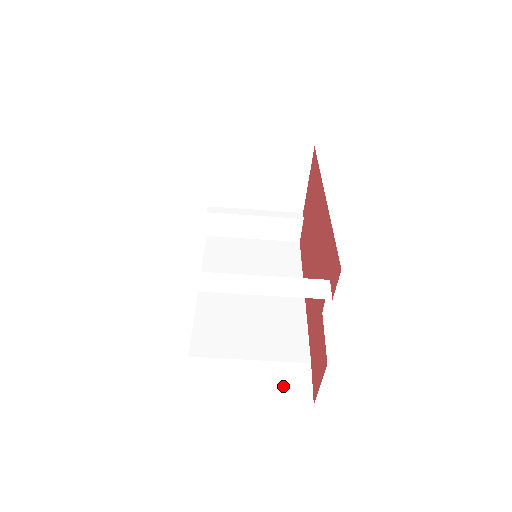
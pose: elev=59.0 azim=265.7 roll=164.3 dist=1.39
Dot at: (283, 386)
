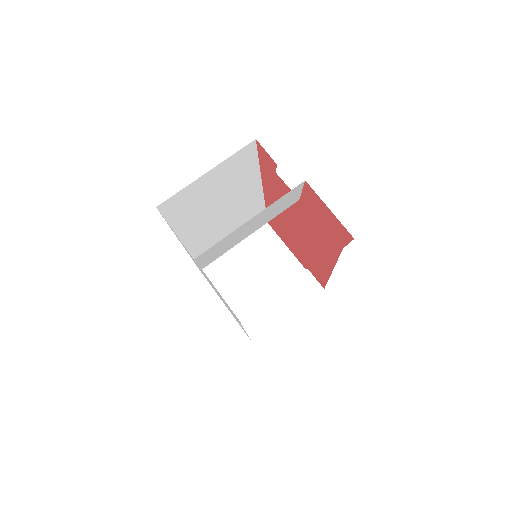
Dot at: occluded
